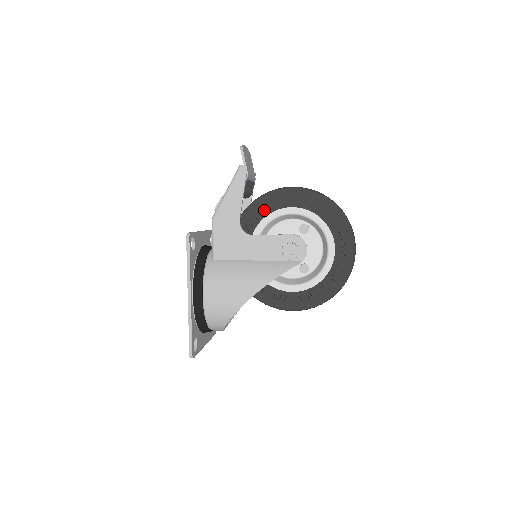
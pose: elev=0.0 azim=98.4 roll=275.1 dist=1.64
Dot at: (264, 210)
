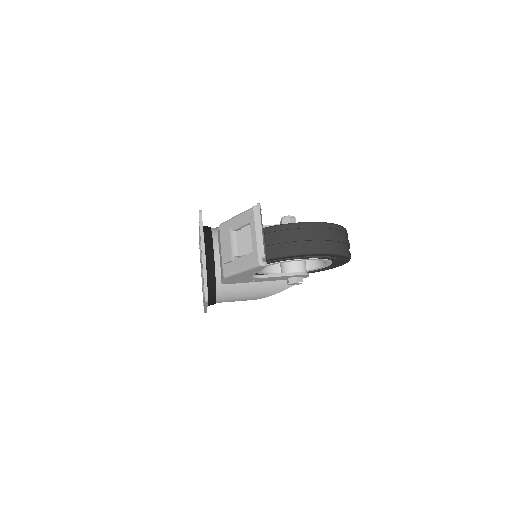
Dot at: occluded
